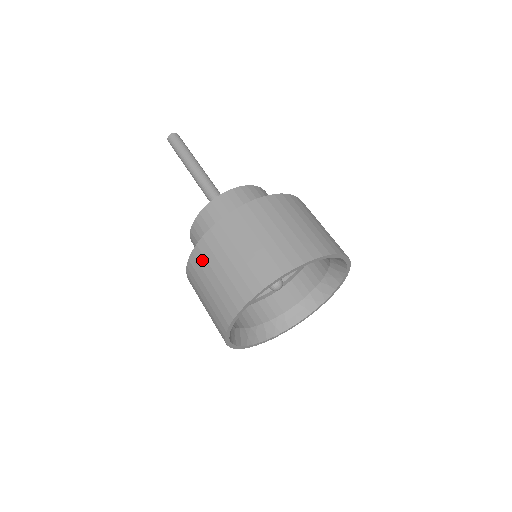
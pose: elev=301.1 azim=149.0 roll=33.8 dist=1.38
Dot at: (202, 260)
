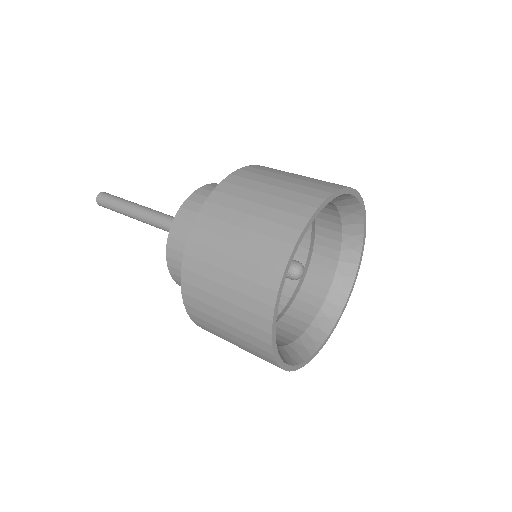
Dot at: (252, 175)
